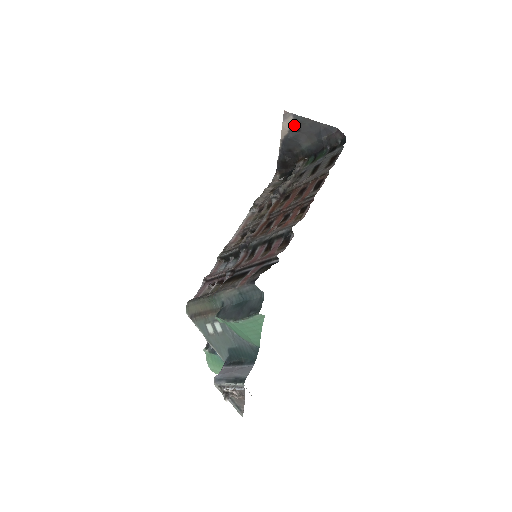
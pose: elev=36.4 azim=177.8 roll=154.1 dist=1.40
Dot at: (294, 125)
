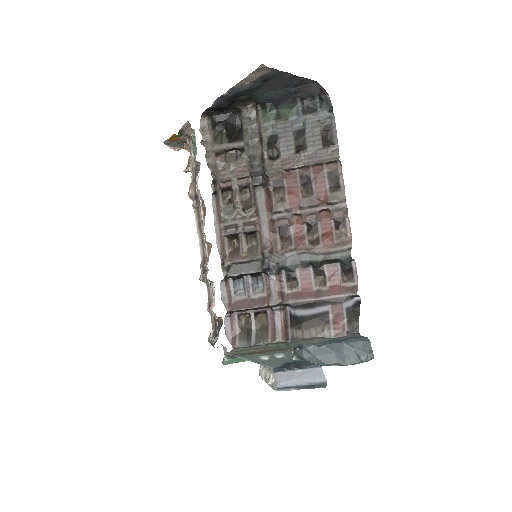
Dot at: (264, 77)
